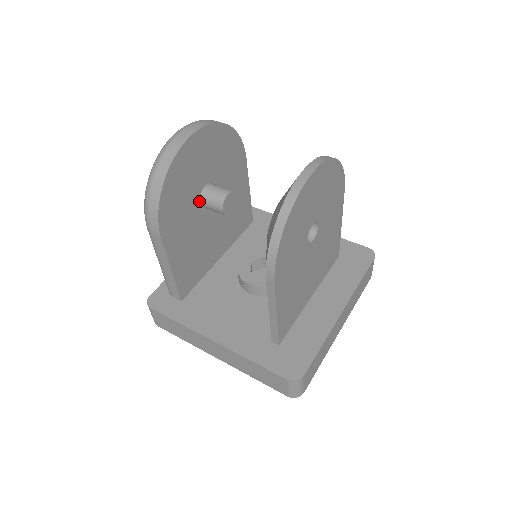
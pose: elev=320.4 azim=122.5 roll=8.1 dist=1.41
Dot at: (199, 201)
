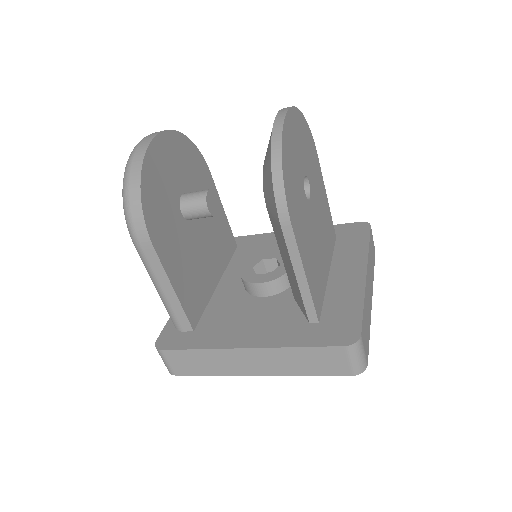
Dot at: (180, 212)
